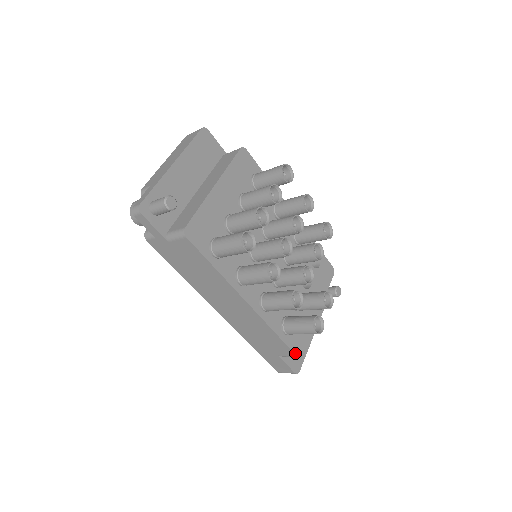
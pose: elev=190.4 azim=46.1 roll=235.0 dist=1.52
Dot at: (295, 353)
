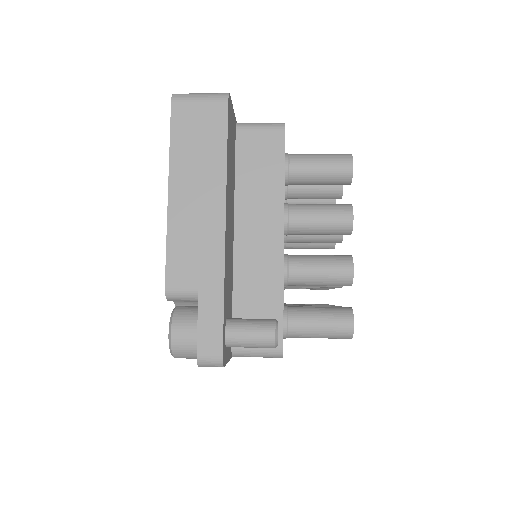
Dot at: occluded
